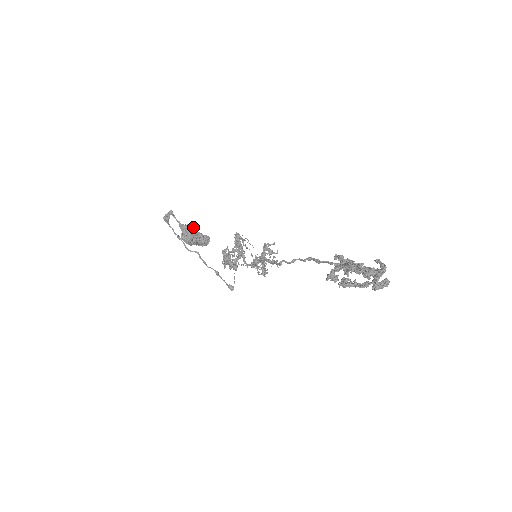
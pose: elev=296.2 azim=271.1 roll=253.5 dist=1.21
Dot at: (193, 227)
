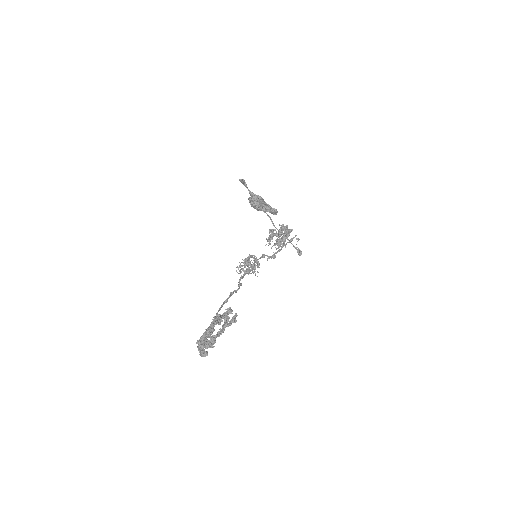
Dot at: (259, 199)
